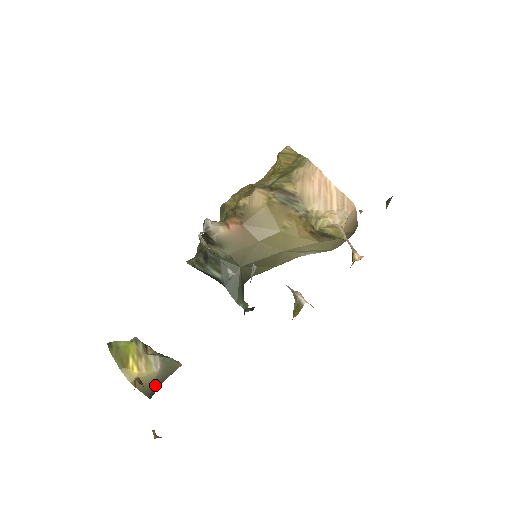
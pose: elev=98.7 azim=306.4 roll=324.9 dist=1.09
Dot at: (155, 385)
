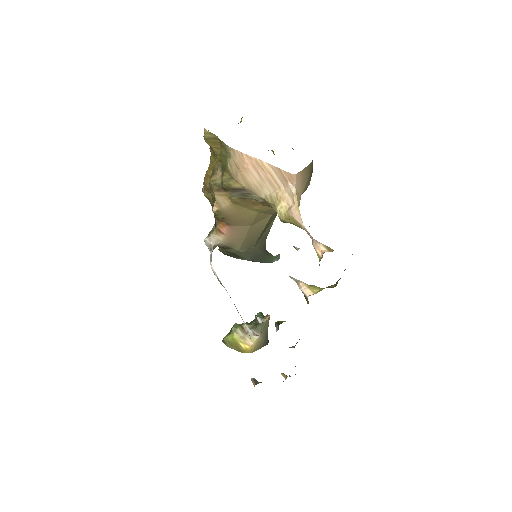
Dot at: (265, 339)
